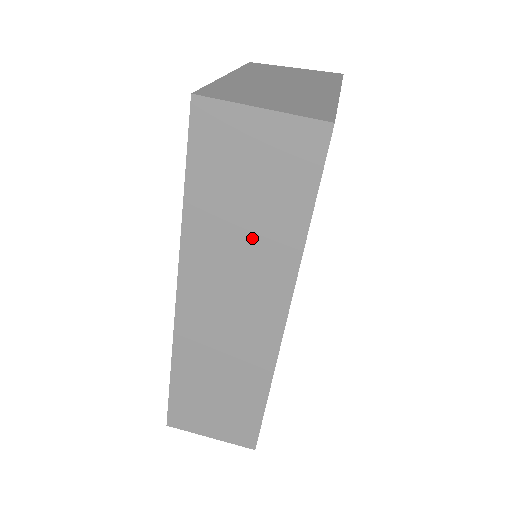
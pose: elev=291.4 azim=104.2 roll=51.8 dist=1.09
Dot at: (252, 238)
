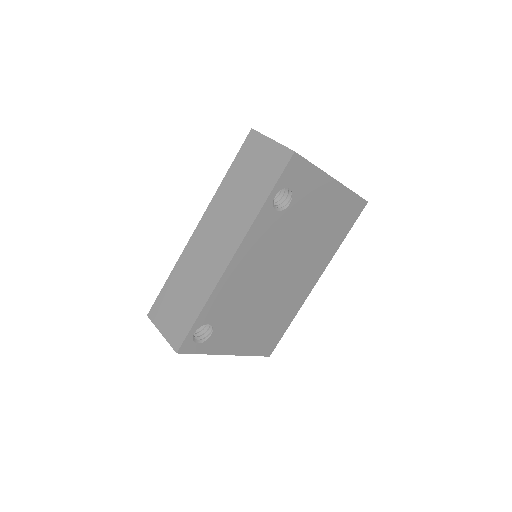
Dot at: (242, 201)
